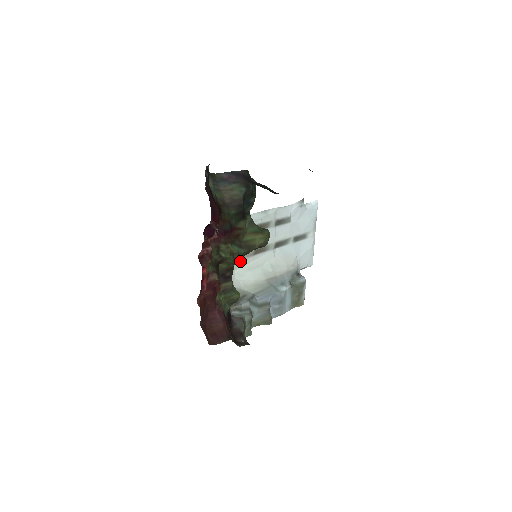
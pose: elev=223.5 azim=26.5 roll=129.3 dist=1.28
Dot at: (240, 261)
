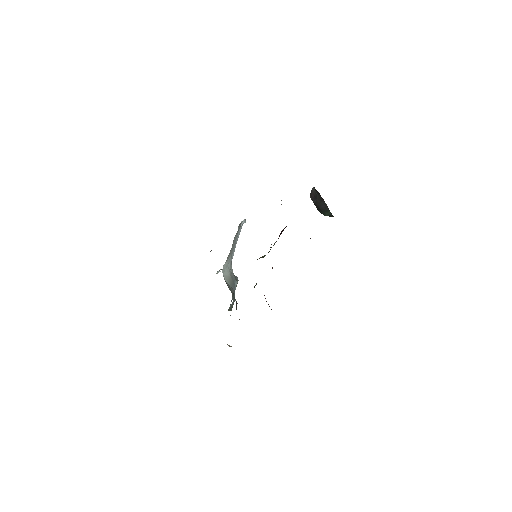
Dot at: occluded
